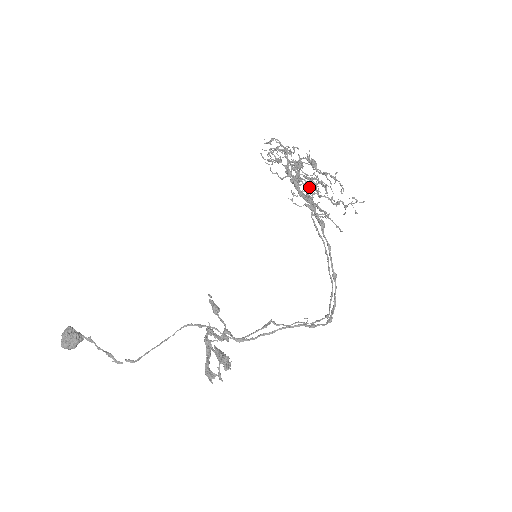
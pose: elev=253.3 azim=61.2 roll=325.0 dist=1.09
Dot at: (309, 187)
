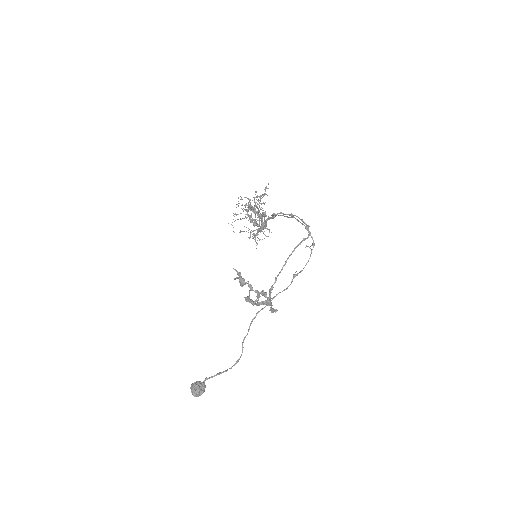
Dot at: (248, 210)
